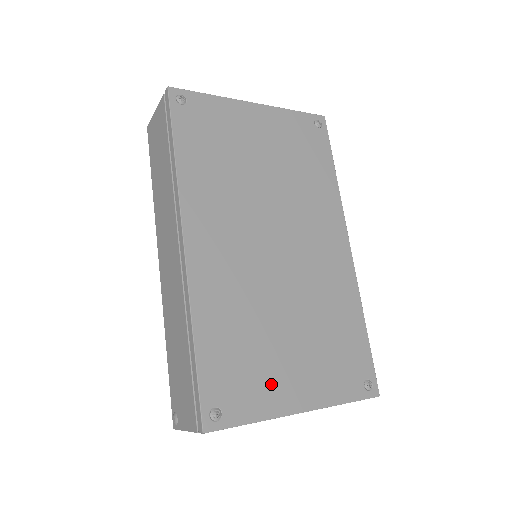
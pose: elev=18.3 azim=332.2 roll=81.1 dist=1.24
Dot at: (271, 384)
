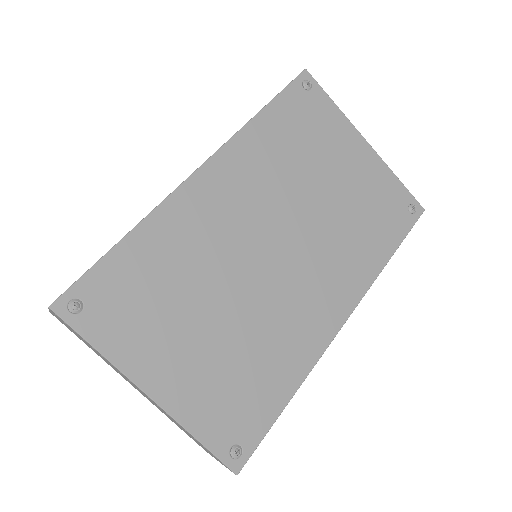
Dot at: (148, 341)
